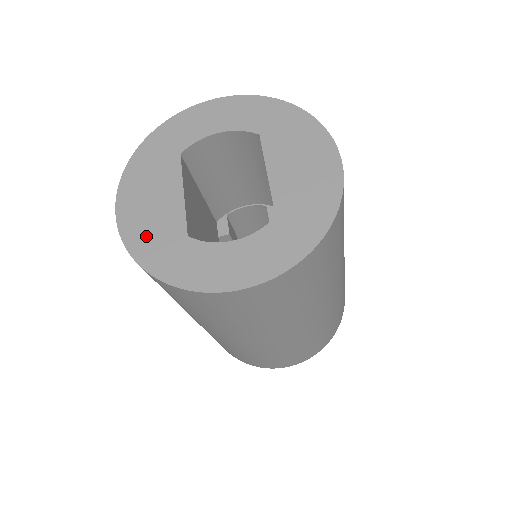
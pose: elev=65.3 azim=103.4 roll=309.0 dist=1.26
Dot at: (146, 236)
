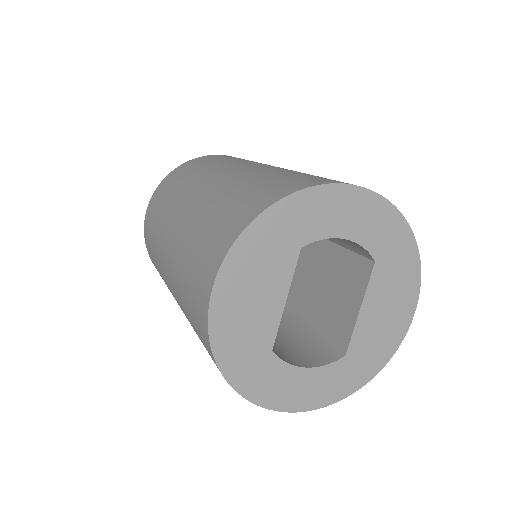
Dot at: (235, 338)
